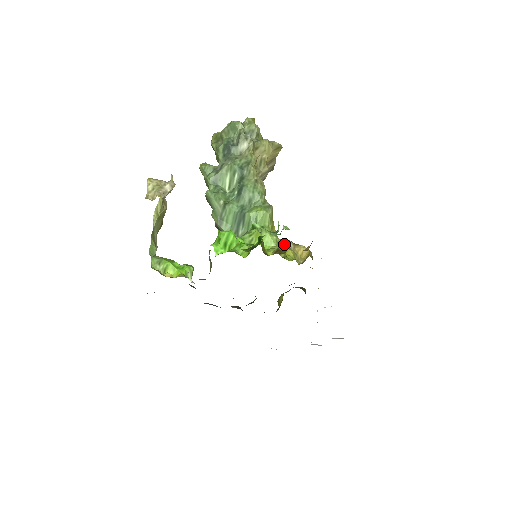
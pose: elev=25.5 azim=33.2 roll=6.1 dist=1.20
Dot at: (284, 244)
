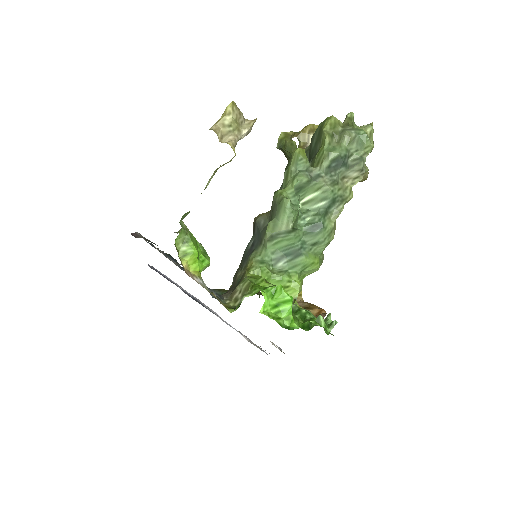
Dot at: occluded
